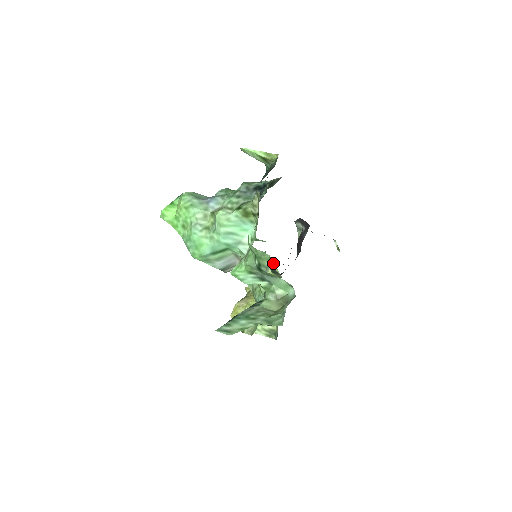
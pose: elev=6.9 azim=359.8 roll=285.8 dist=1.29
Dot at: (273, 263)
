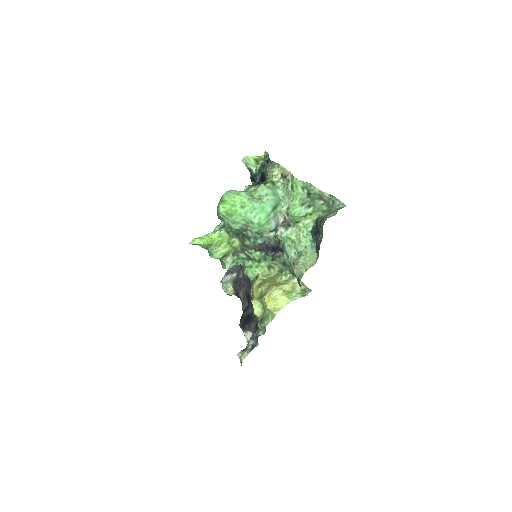
Dot at: (262, 264)
